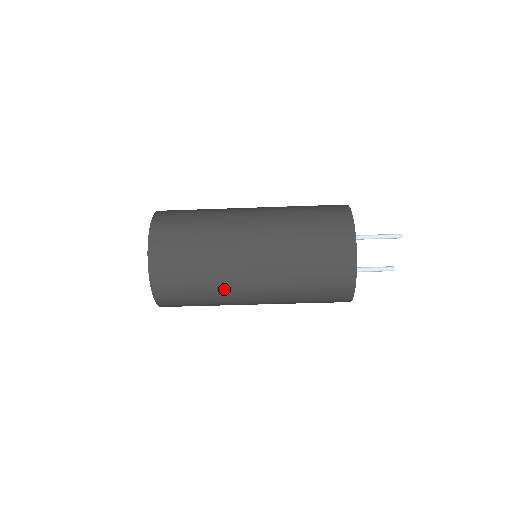
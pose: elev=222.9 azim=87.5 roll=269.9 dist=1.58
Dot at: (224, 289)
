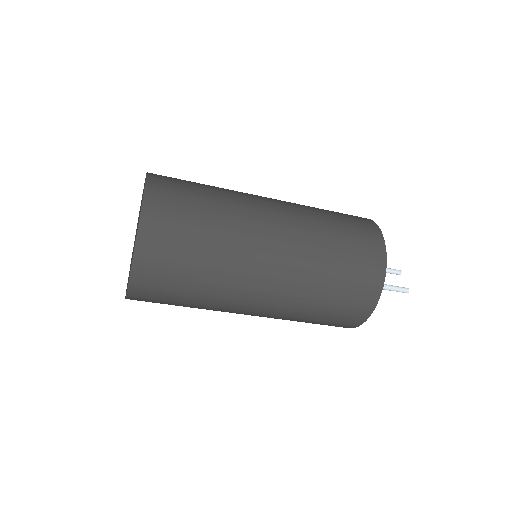
Dot at: (233, 265)
